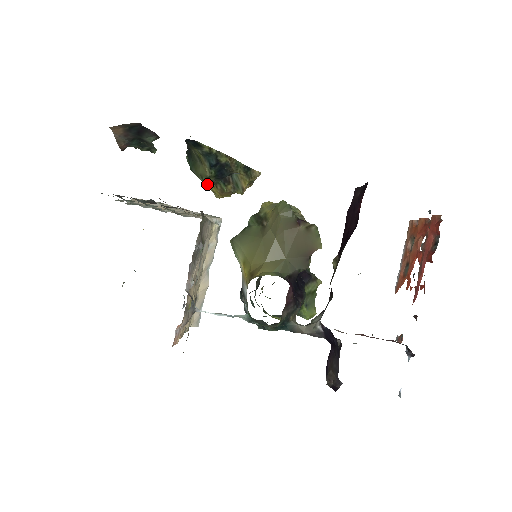
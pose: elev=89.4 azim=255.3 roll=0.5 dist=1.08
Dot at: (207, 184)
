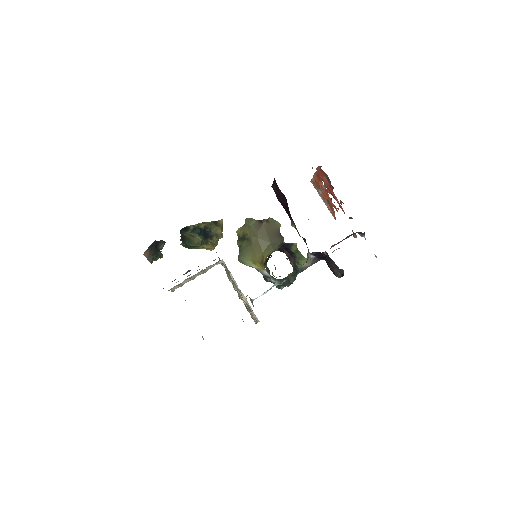
Dot at: (202, 248)
